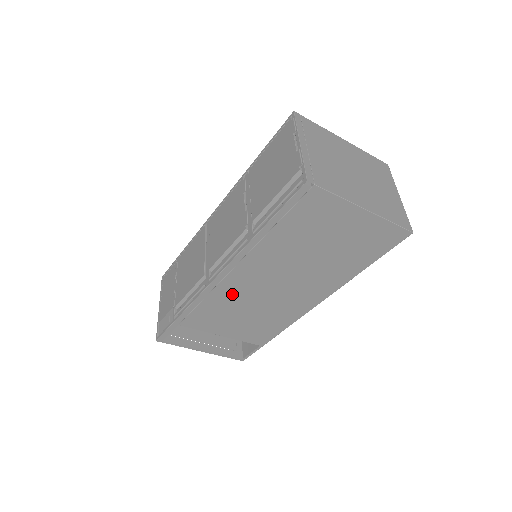
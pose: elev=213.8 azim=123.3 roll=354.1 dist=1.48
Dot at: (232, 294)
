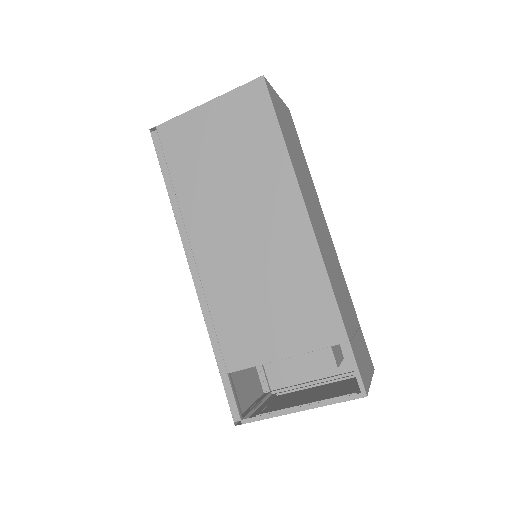
Dot at: (223, 280)
